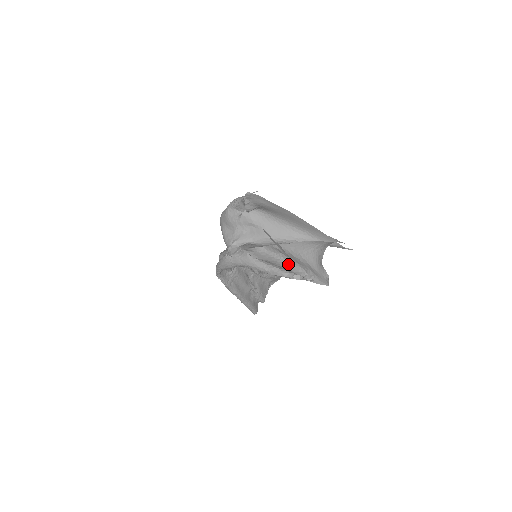
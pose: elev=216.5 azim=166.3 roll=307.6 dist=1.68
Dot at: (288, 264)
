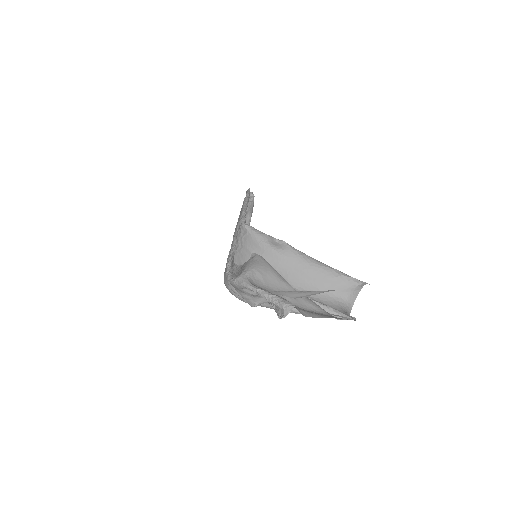
Dot at: occluded
